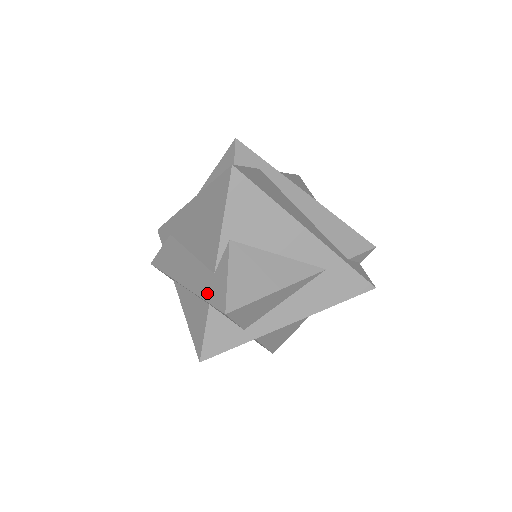
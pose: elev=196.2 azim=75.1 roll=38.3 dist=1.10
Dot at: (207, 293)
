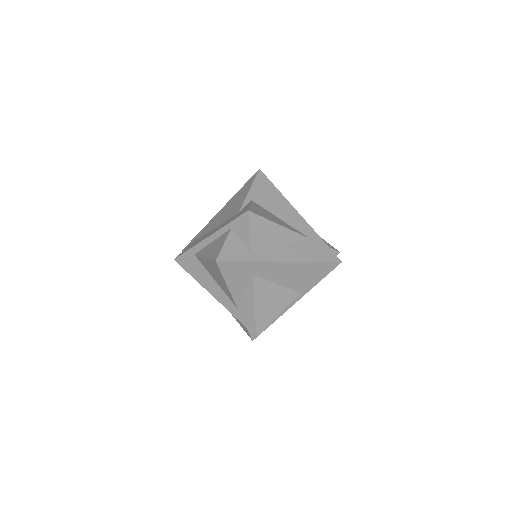
Dot at: (232, 220)
